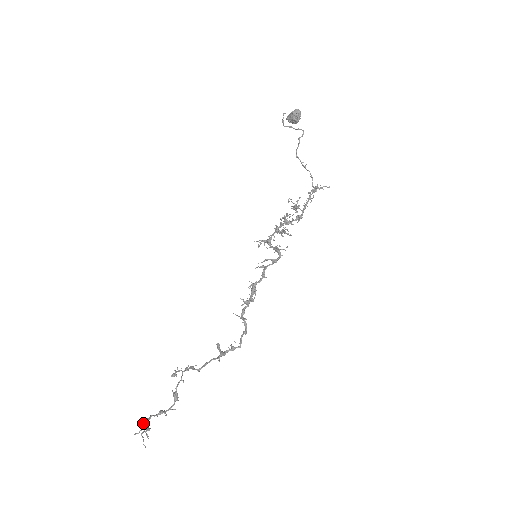
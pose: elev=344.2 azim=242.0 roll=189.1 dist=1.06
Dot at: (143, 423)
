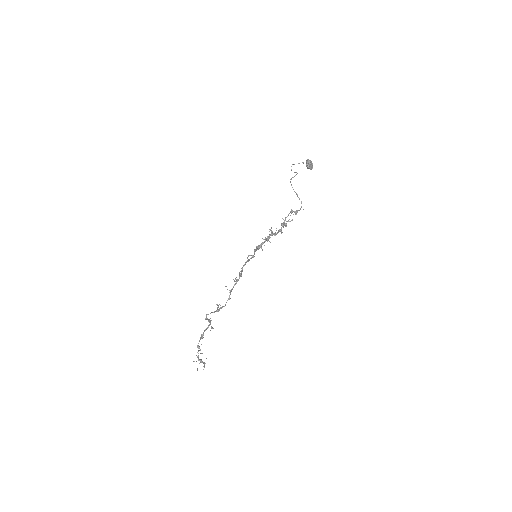
Dot at: (196, 355)
